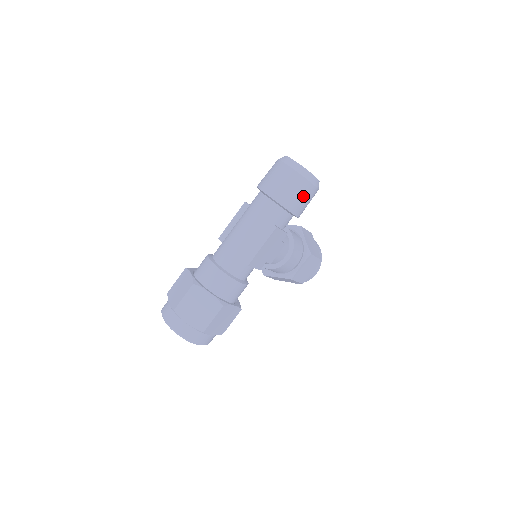
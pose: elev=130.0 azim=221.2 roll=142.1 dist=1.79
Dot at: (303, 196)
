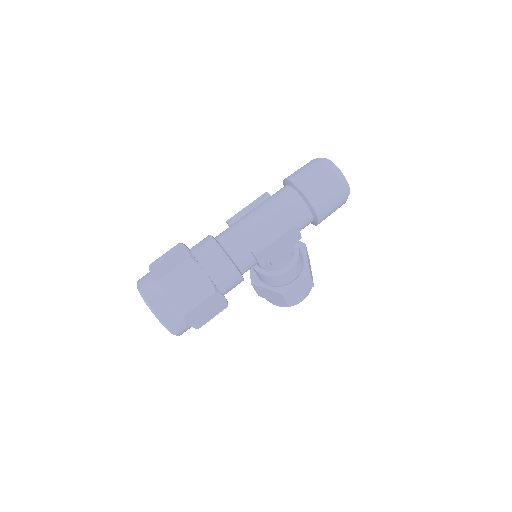
Dot at: (333, 201)
